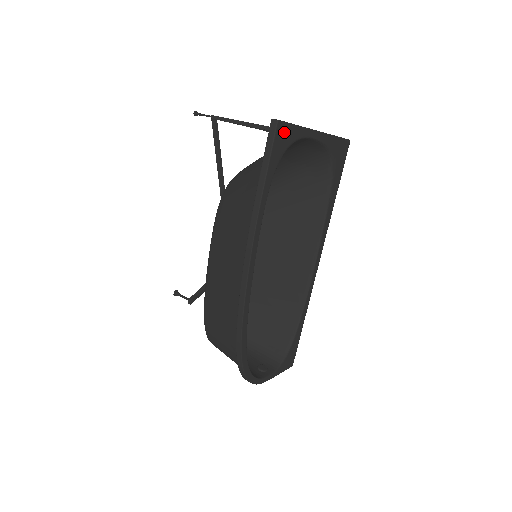
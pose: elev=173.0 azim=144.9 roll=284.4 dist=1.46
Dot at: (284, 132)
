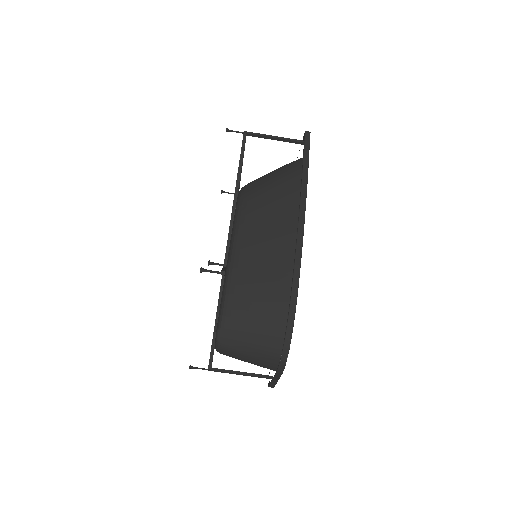
Dot at: occluded
